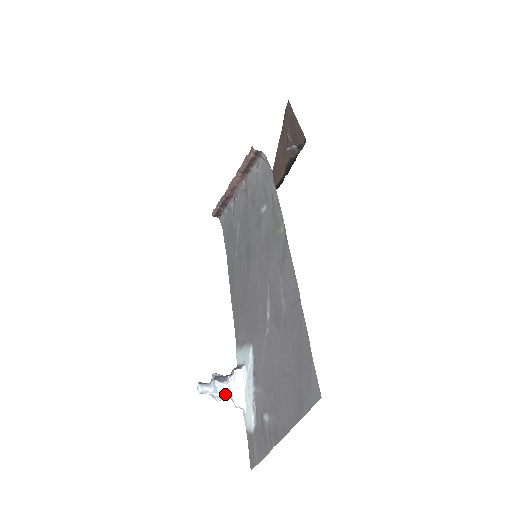
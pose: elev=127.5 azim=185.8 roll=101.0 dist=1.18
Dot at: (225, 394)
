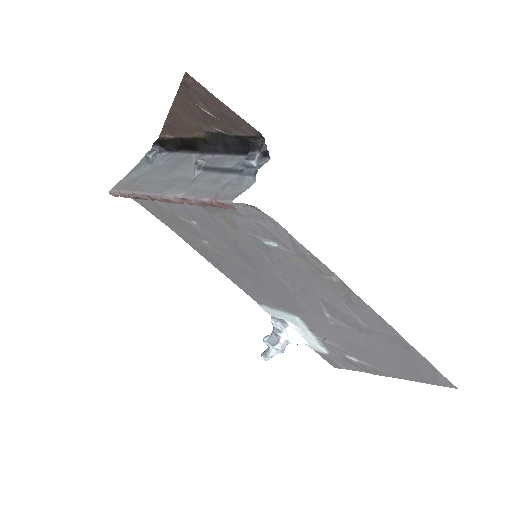
Dot at: occluded
